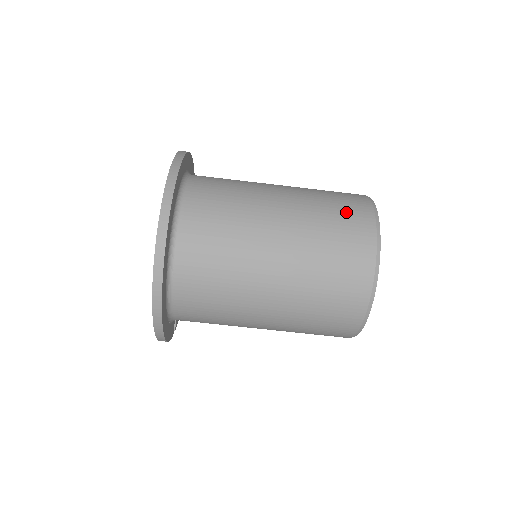
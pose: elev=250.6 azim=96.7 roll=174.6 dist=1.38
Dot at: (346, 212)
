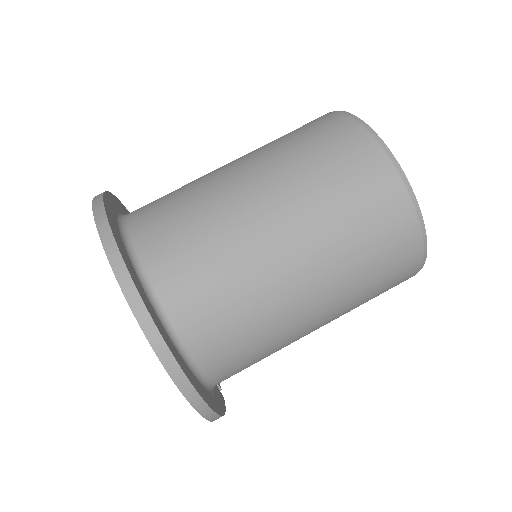
Dot at: (329, 143)
